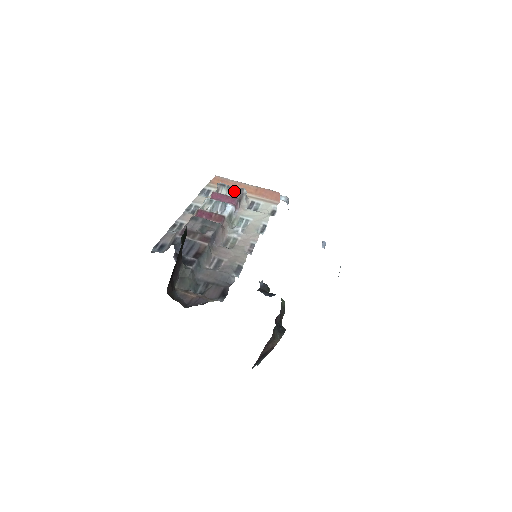
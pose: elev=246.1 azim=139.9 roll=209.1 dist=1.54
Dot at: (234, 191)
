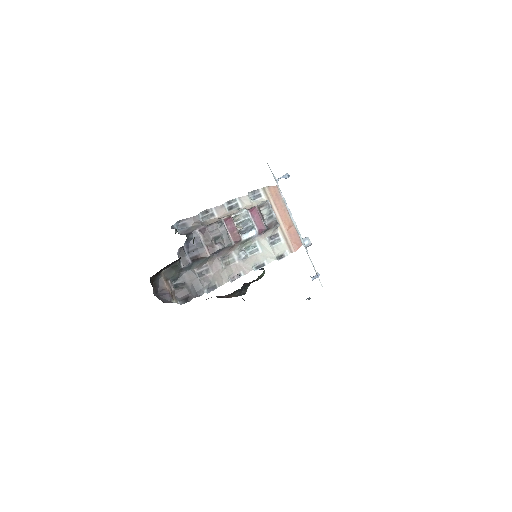
Dot at: (271, 218)
